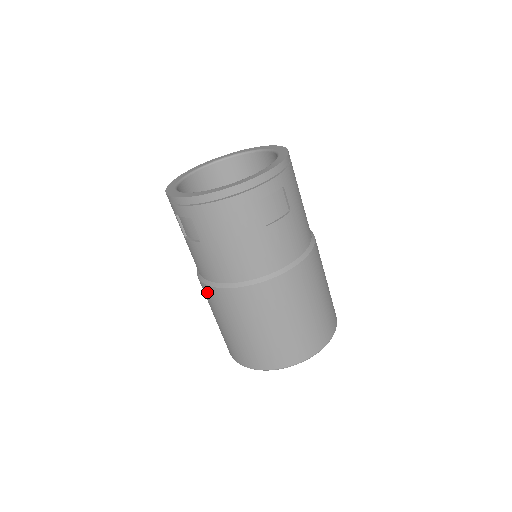
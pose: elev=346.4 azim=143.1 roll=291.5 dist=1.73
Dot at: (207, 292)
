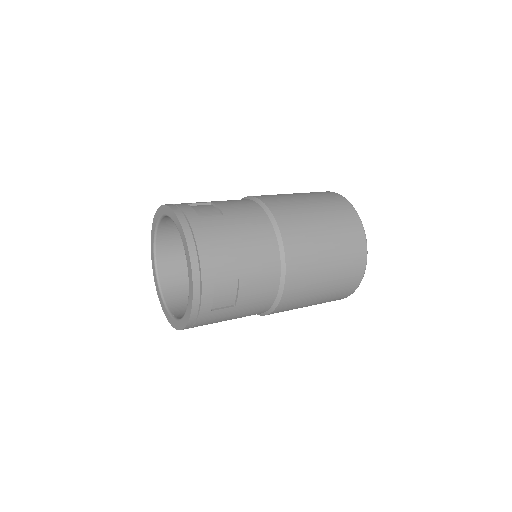
Dot at: occluded
